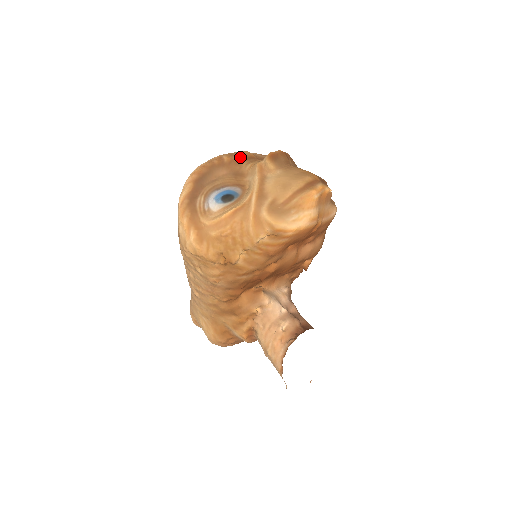
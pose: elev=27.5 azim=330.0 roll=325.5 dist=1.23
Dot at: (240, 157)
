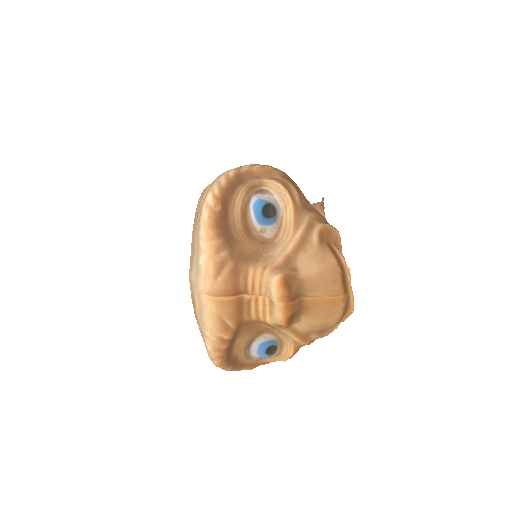
Dot at: (235, 321)
